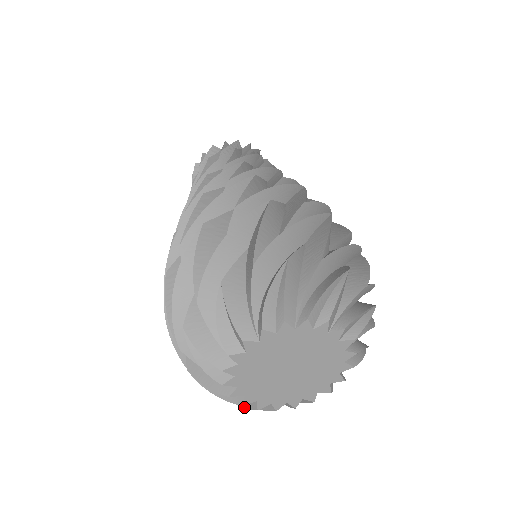
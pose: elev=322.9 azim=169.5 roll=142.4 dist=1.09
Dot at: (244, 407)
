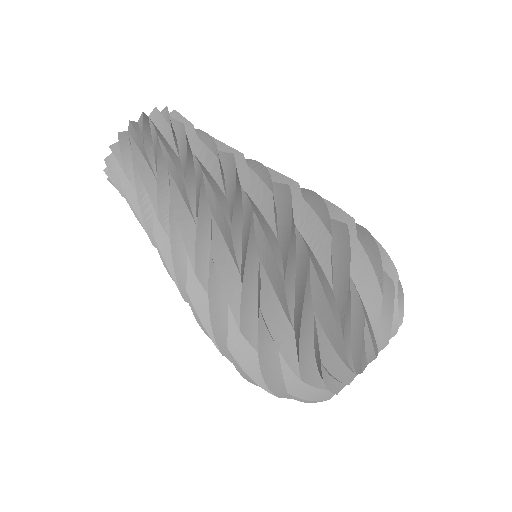
Dot at: occluded
